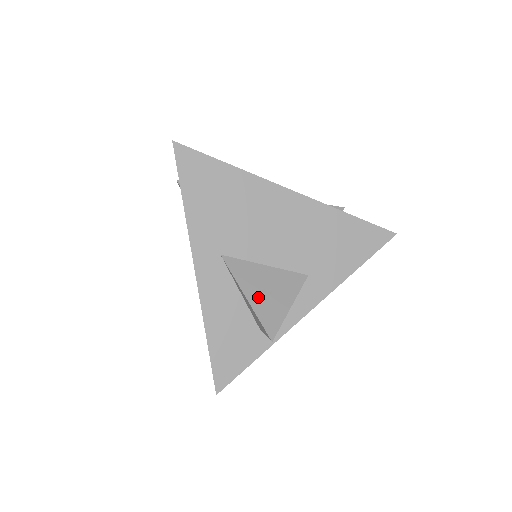
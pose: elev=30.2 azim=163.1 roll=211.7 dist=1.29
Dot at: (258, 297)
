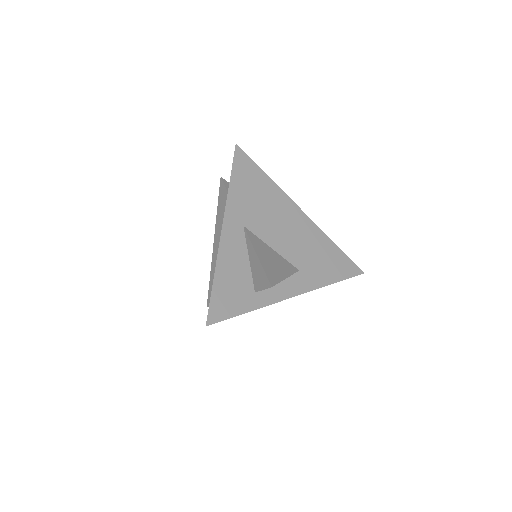
Dot at: (265, 260)
